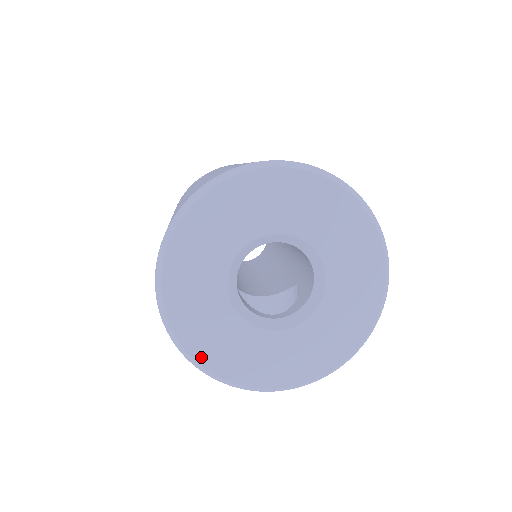
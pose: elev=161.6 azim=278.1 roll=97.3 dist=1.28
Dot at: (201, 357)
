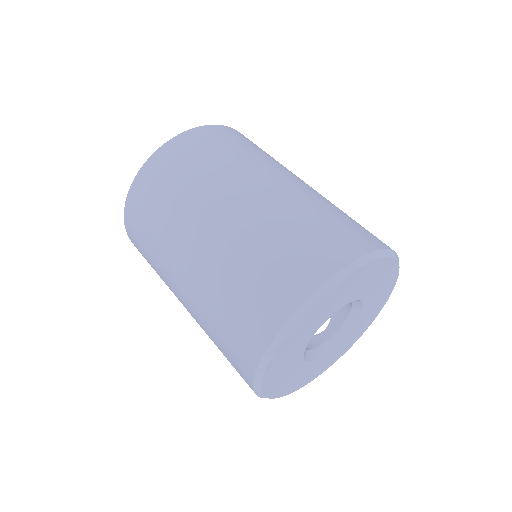
Dot at: (294, 389)
